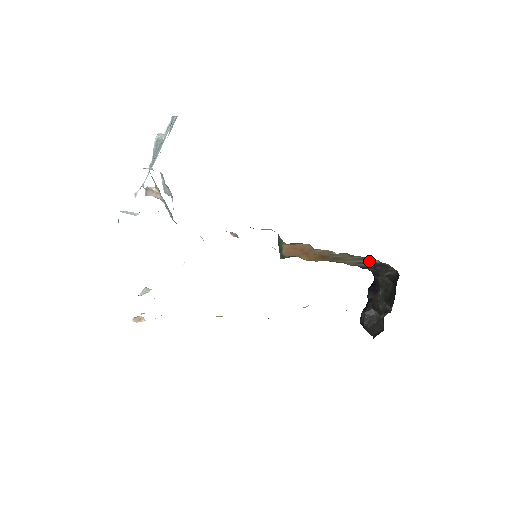
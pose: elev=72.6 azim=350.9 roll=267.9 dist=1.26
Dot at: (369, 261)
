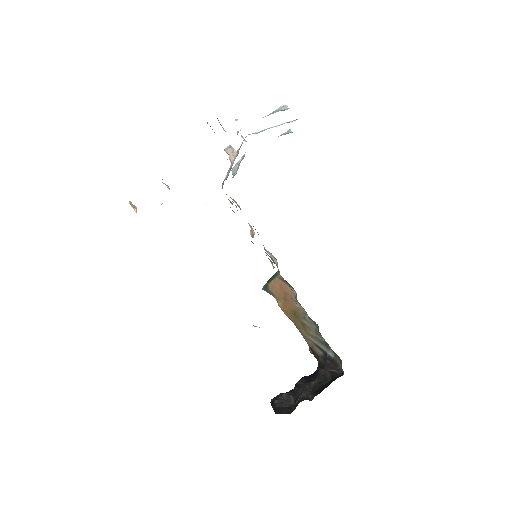
Dot at: (326, 350)
